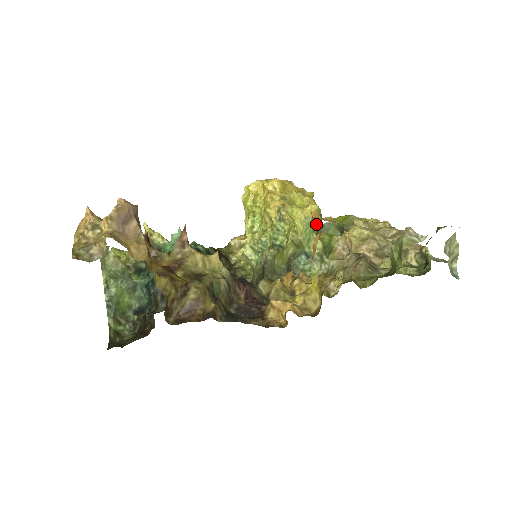
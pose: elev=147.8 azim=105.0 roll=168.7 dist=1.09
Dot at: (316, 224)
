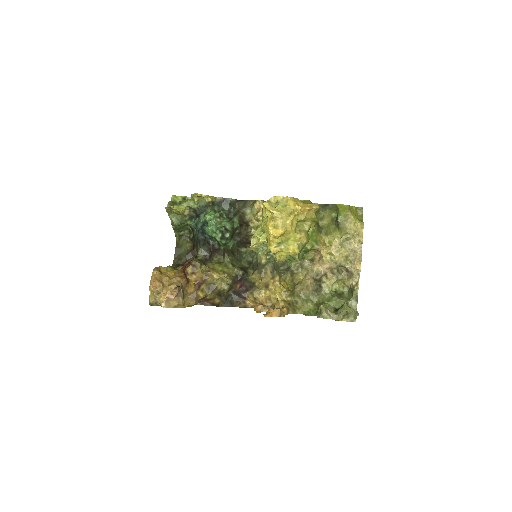
Dot at: occluded
